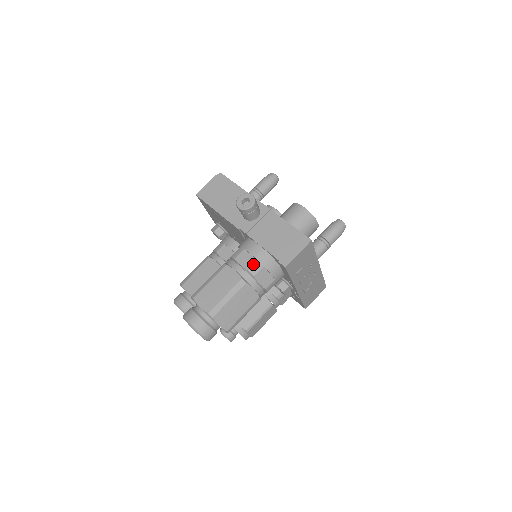
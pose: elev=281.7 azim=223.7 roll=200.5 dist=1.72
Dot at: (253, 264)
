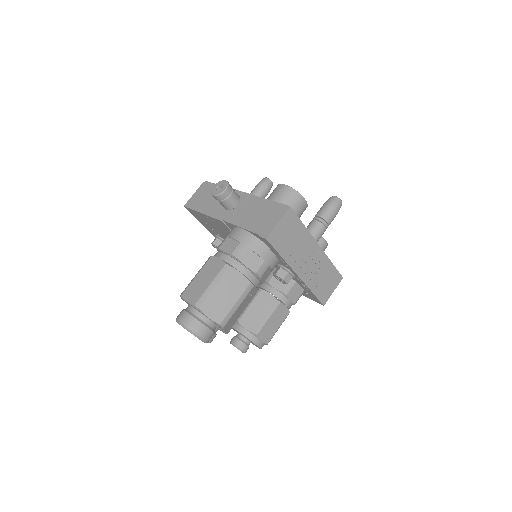
Dot at: (236, 247)
